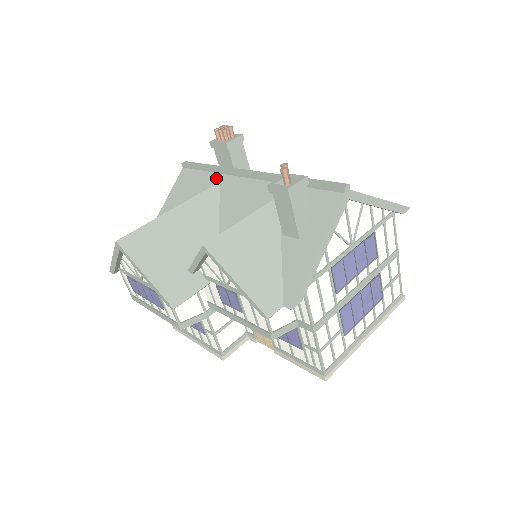
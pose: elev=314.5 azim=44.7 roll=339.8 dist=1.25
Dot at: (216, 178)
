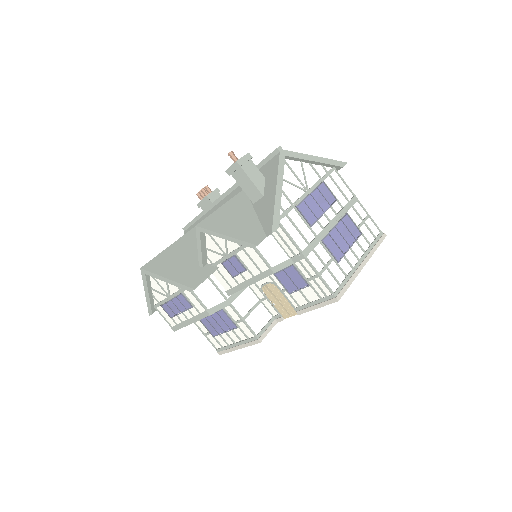
Dot at: (206, 216)
